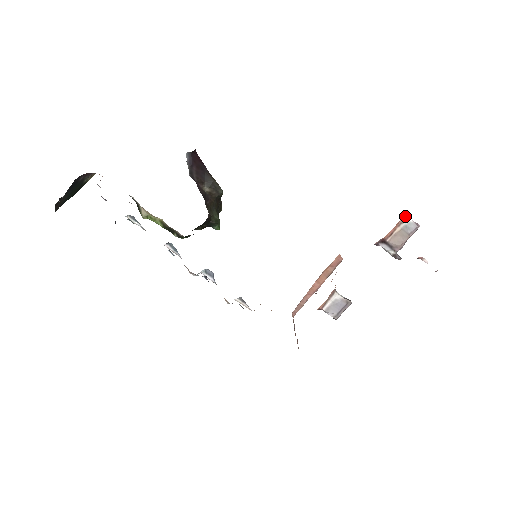
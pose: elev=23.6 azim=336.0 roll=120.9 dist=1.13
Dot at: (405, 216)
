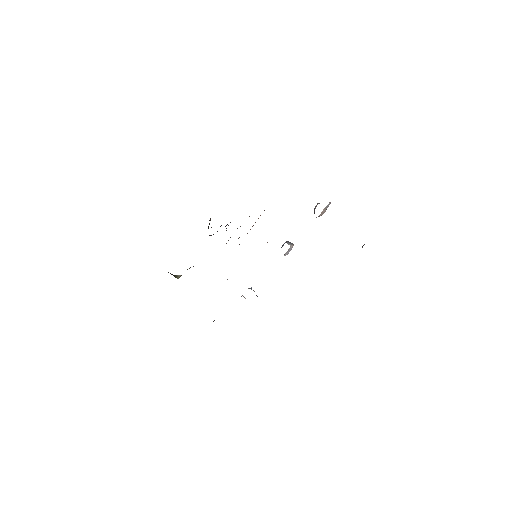
Dot at: occluded
